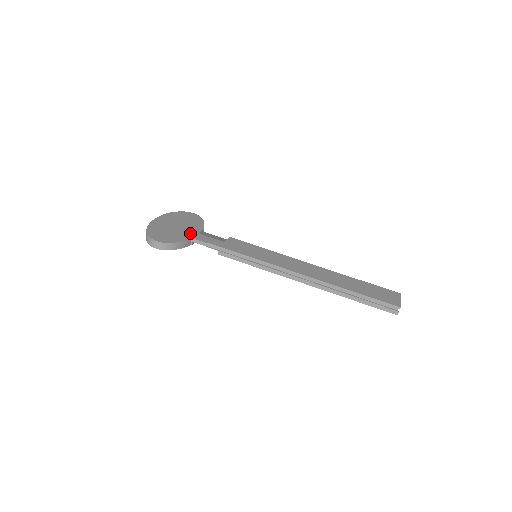
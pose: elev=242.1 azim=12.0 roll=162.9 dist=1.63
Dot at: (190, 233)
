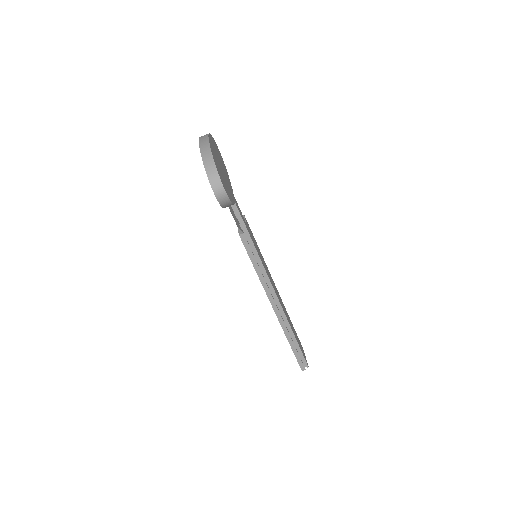
Dot at: (231, 190)
